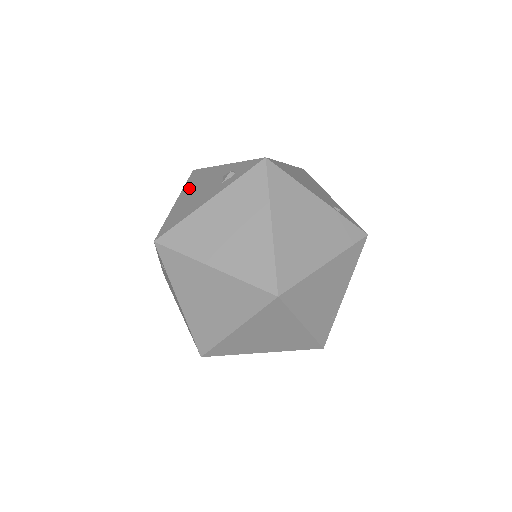
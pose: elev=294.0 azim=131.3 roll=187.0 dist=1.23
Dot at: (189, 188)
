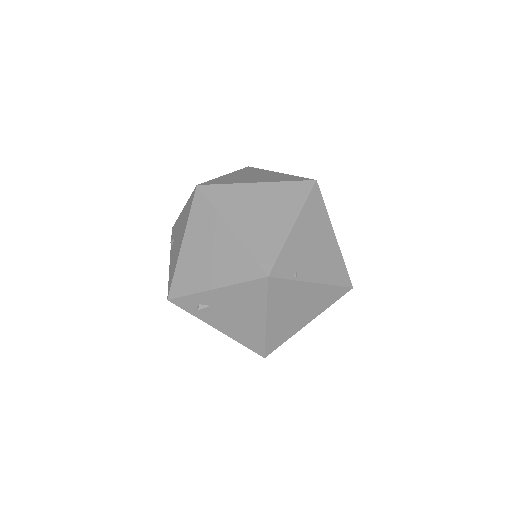
Dot at: occluded
